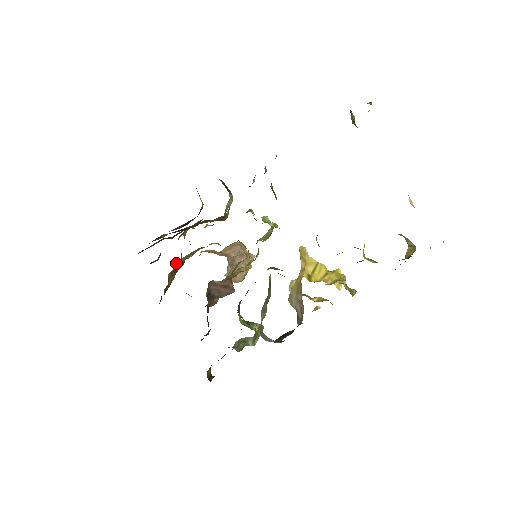
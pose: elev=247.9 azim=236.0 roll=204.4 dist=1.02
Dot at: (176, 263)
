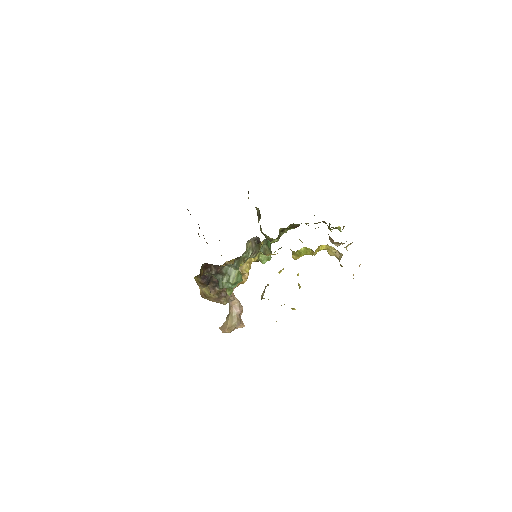
Dot at: occluded
